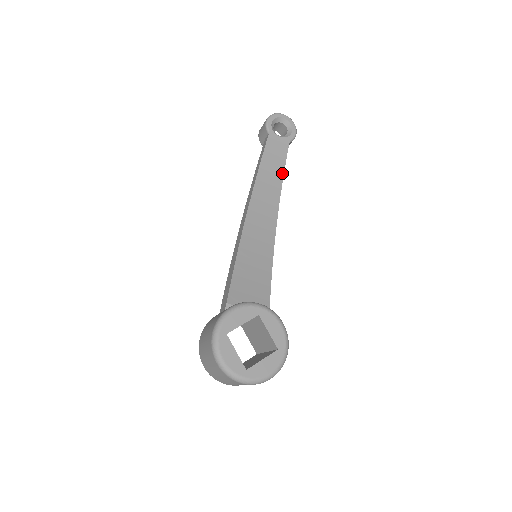
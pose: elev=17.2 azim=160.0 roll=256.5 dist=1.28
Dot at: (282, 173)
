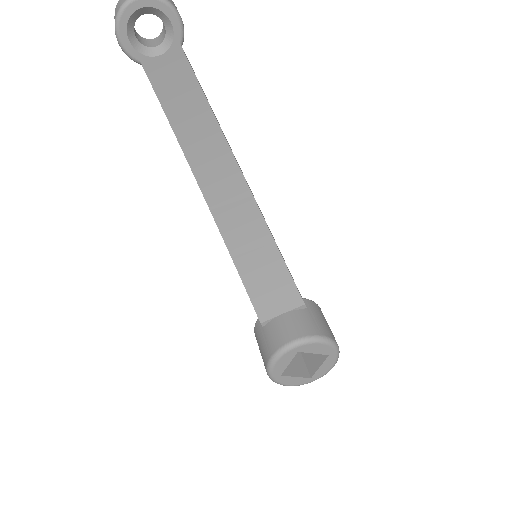
Dot at: (211, 115)
